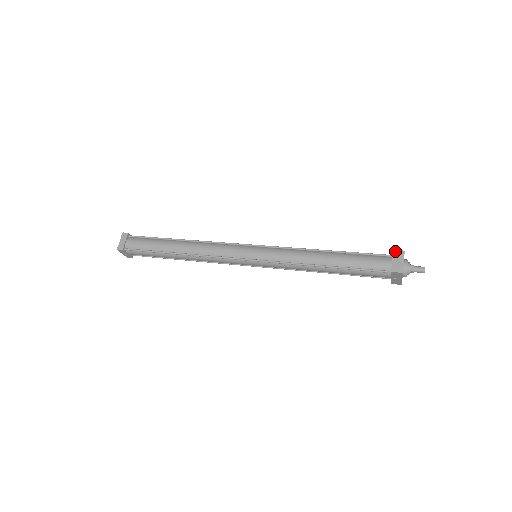
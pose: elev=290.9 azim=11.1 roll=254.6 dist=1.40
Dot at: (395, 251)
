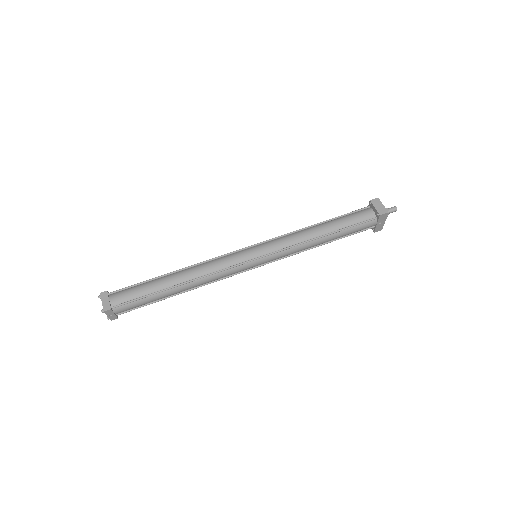
Dot at: (372, 200)
